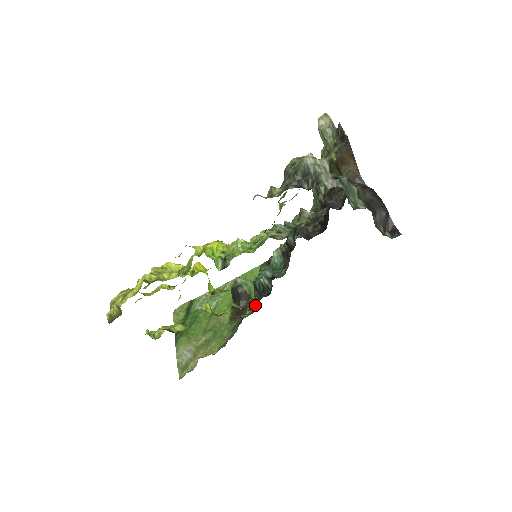
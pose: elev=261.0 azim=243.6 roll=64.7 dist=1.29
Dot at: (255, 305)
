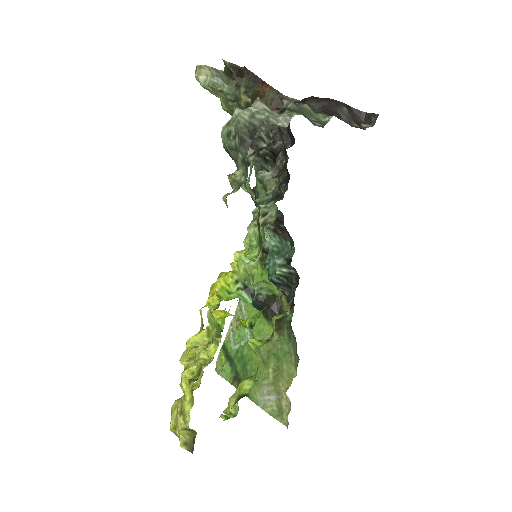
Dot at: occluded
